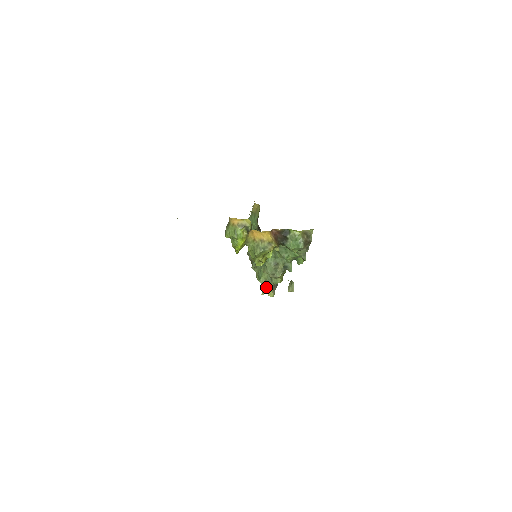
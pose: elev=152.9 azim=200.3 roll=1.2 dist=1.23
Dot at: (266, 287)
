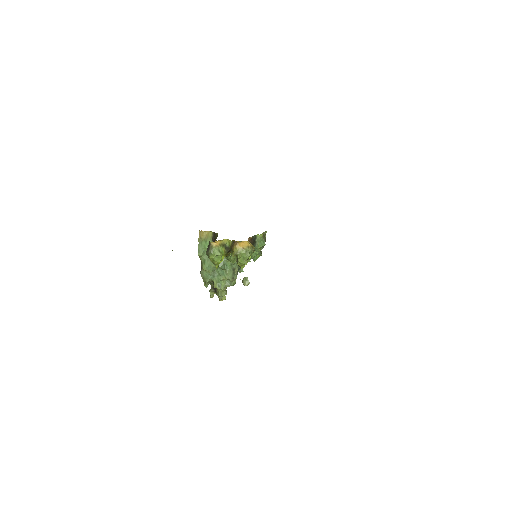
Dot at: (226, 292)
